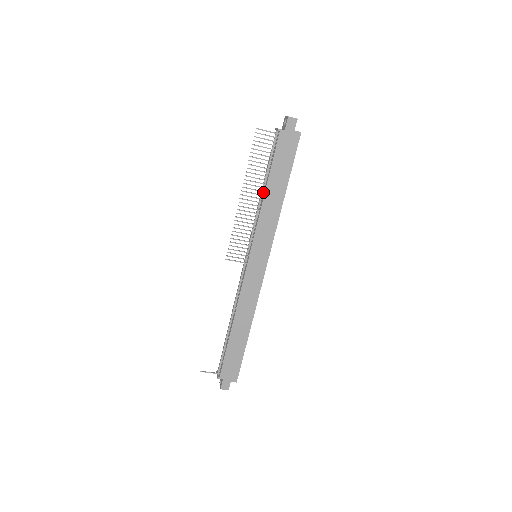
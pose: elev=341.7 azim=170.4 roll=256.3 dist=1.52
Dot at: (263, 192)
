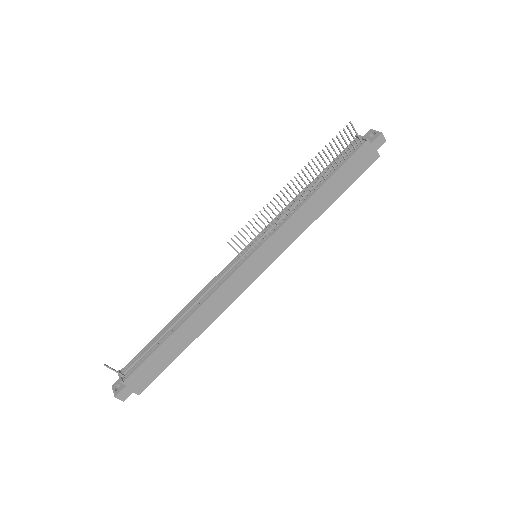
Dot at: (309, 192)
